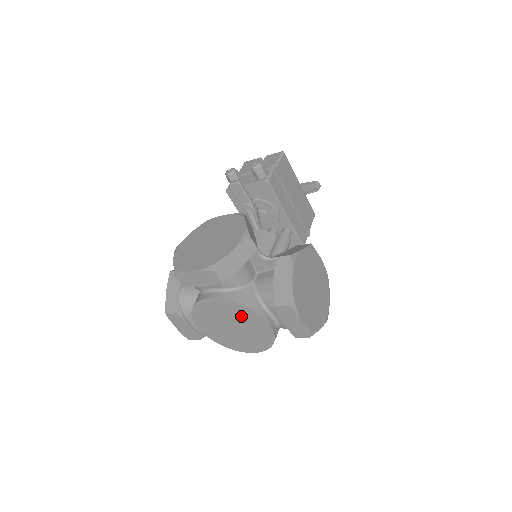
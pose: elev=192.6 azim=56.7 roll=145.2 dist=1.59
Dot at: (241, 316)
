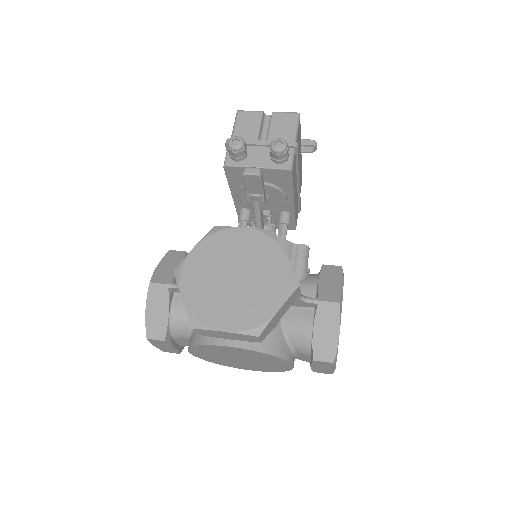
Dot at: (262, 359)
